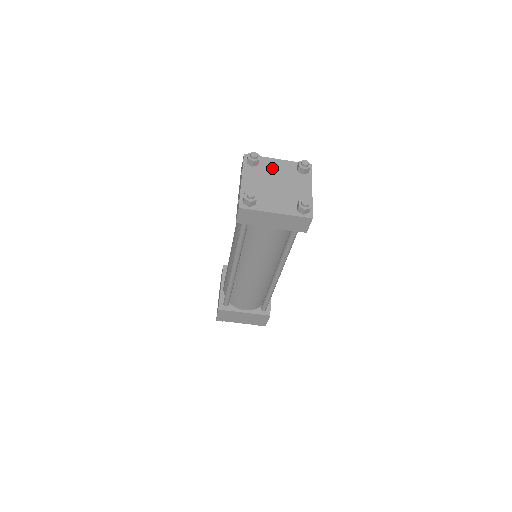
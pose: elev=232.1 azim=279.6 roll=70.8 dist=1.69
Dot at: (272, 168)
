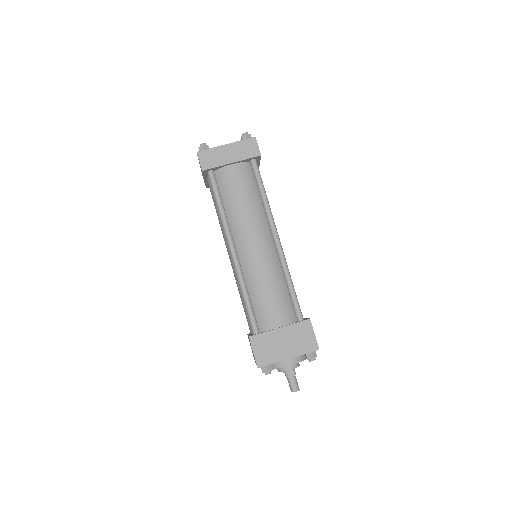
Dot at: occluded
